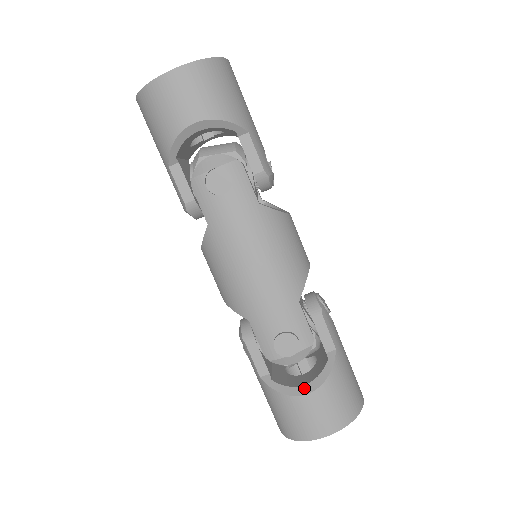
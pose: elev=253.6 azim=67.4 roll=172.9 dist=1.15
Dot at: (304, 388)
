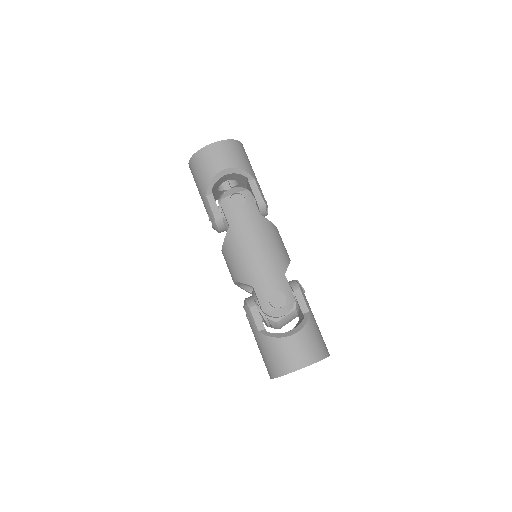
Dot at: (289, 332)
